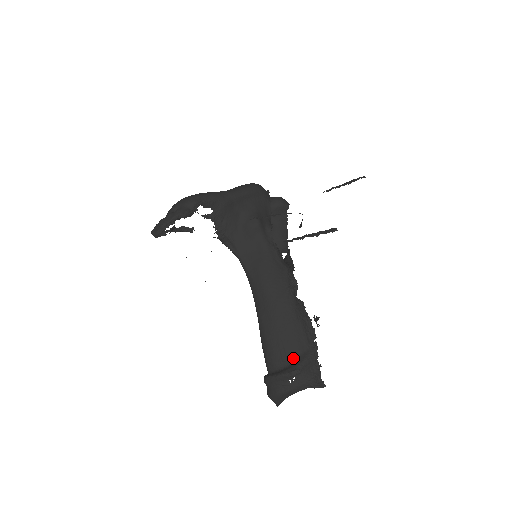
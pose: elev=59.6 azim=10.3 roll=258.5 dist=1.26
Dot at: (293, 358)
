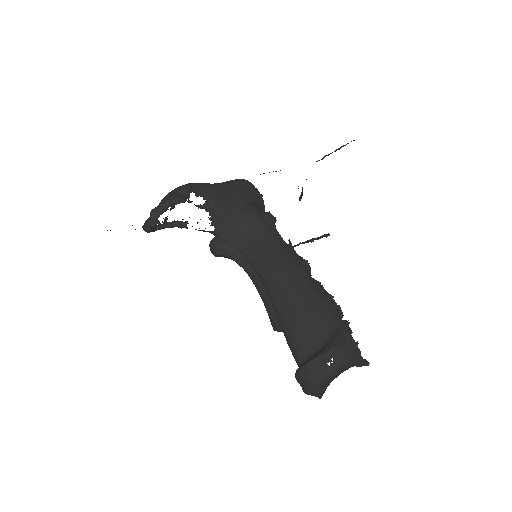
Dot at: (325, 338)
